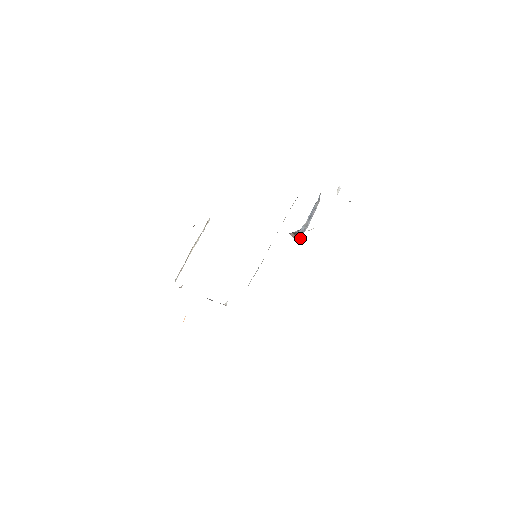
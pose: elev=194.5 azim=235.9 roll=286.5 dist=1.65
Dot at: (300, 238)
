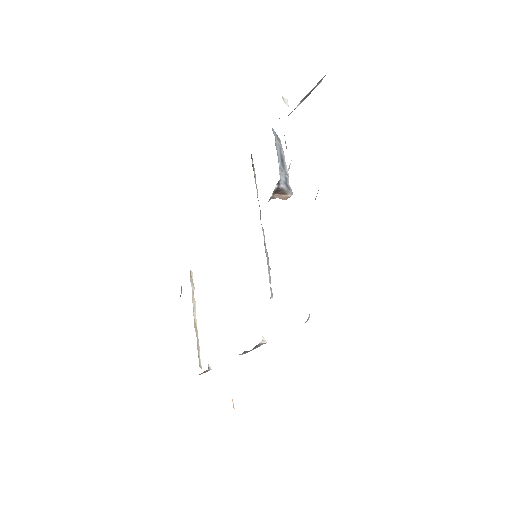
Dot at: (289, 192)
